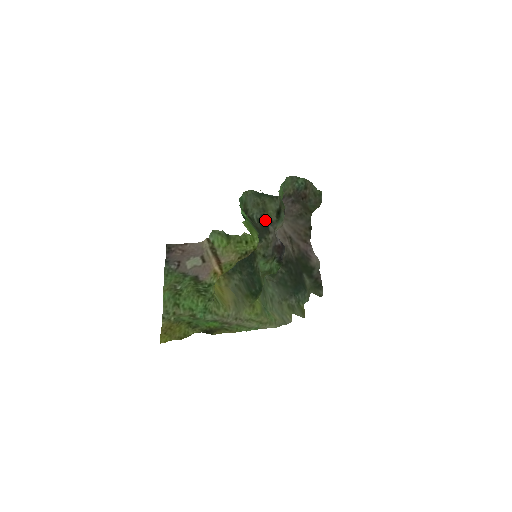
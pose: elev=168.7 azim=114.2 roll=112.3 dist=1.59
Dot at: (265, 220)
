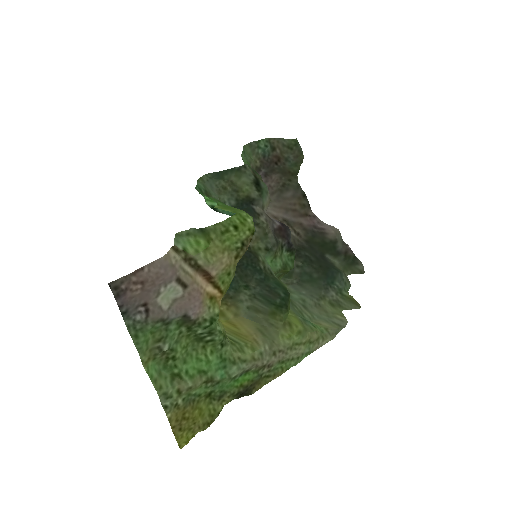
Dot at: (244, 202)
